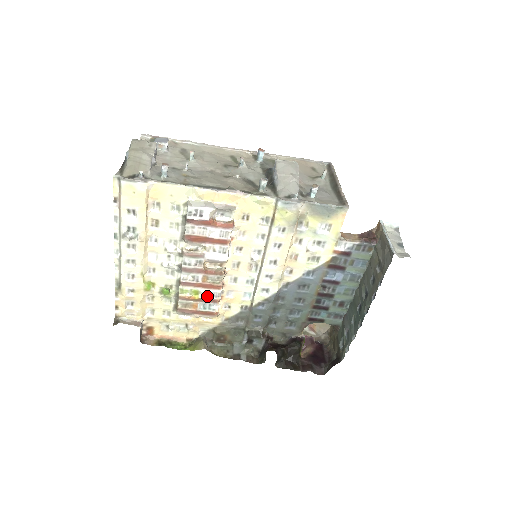
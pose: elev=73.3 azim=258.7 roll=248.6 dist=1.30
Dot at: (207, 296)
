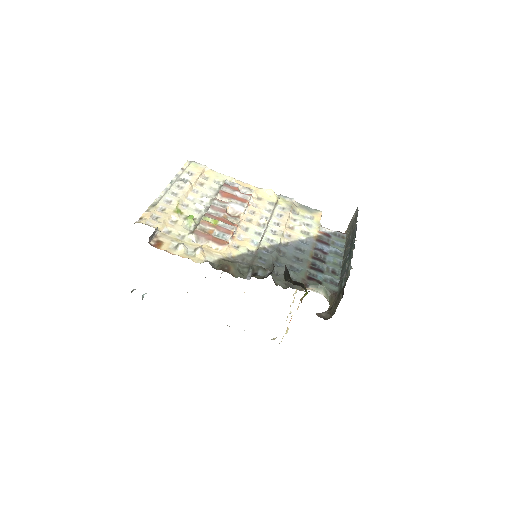
Dot at: (224, 226)
